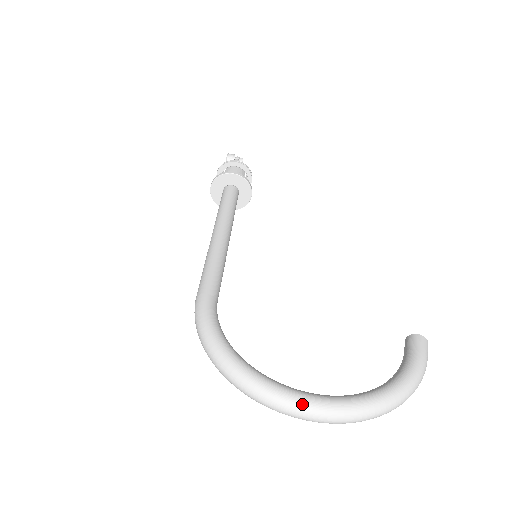
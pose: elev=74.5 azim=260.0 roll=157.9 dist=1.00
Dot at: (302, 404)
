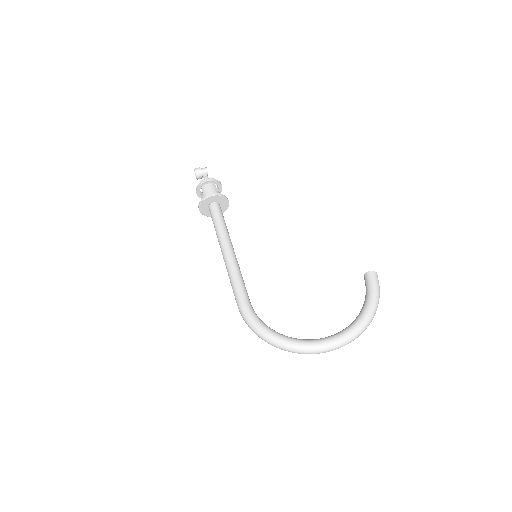
Dot at: (323, 347)
